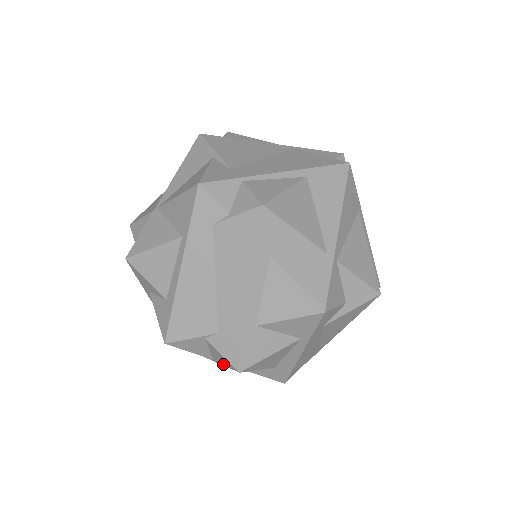
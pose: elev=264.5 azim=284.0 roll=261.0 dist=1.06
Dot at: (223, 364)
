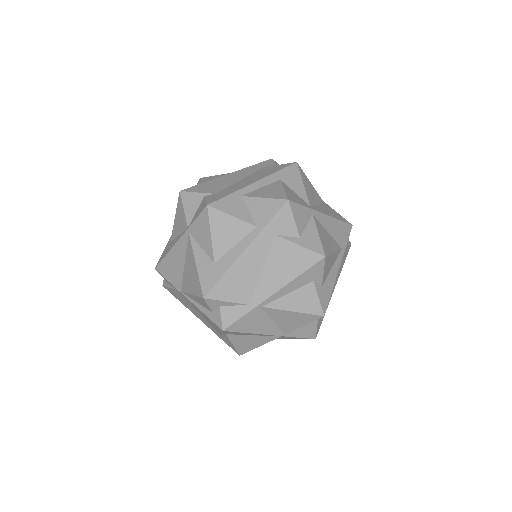
Dot at: (196, 218)
